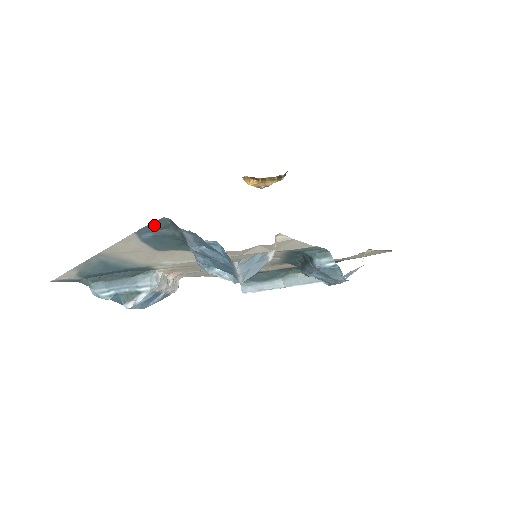
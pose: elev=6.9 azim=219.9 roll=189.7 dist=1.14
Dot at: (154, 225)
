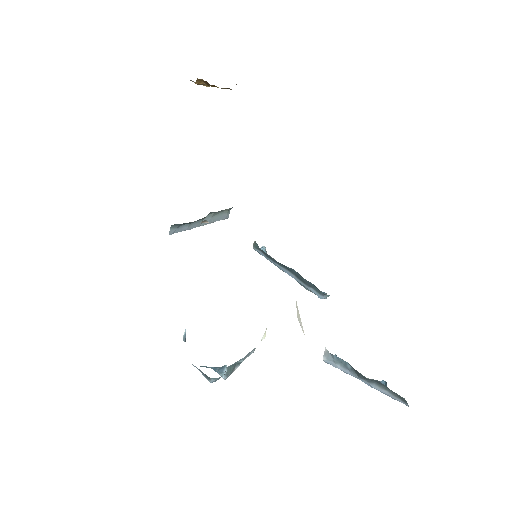
Dot at: occluded
